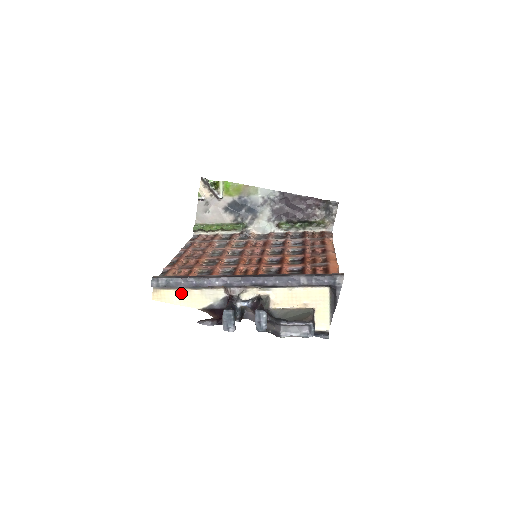
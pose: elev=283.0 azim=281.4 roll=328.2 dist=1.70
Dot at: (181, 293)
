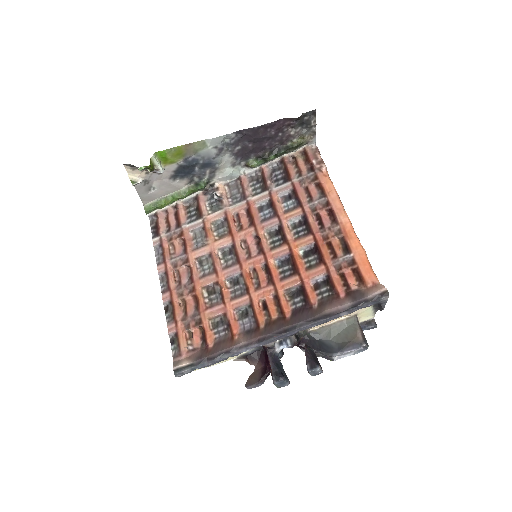
Dot at: occluded
